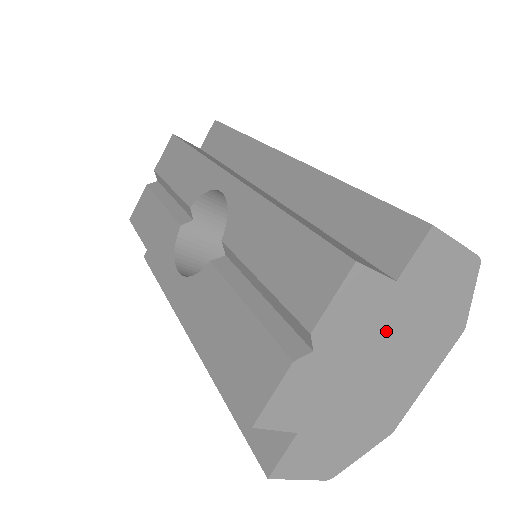
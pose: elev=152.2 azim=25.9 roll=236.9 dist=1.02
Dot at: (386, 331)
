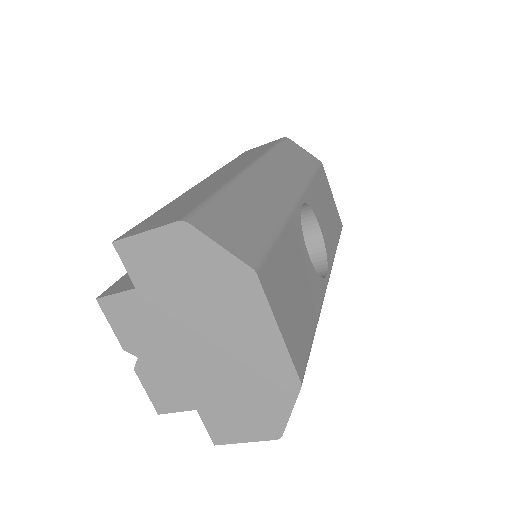
Dot at: (173, 319)
